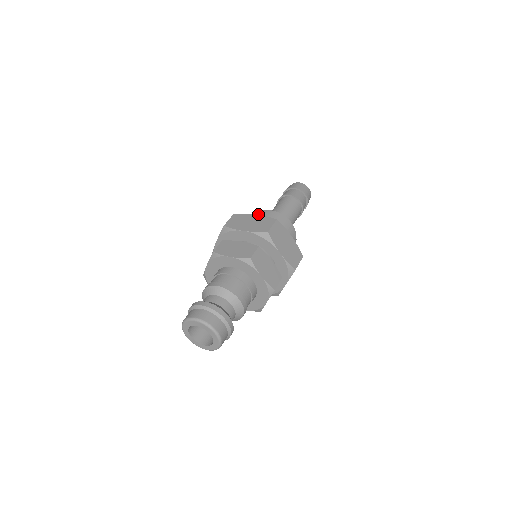
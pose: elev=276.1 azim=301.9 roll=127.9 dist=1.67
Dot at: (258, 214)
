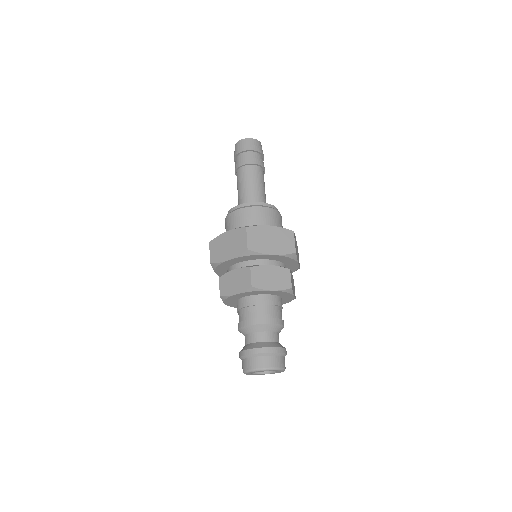
Dot at: (228, 220)
